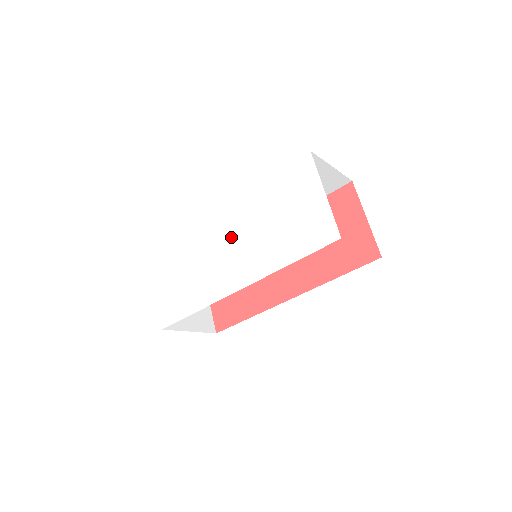
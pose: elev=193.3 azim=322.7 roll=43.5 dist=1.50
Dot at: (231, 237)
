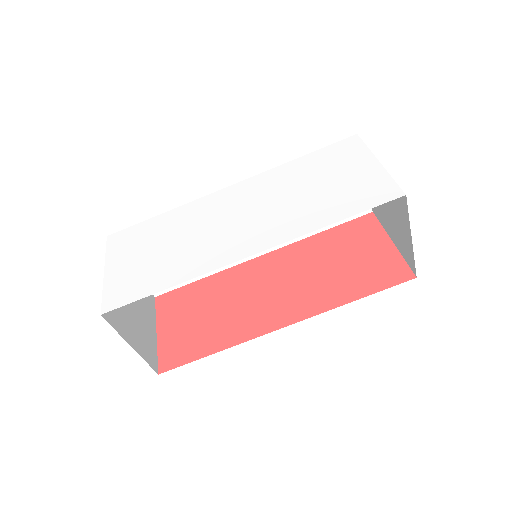
Dot at: (241, 208)
